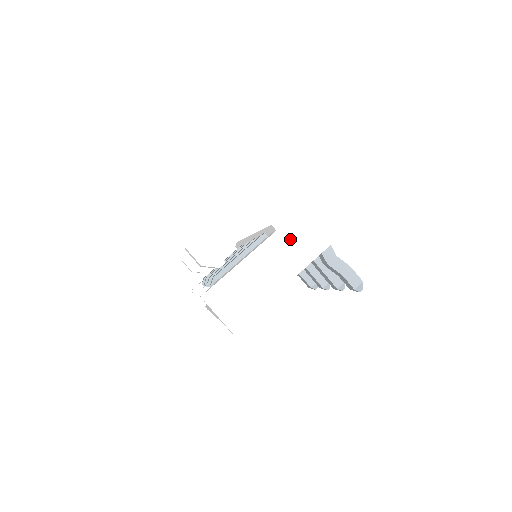
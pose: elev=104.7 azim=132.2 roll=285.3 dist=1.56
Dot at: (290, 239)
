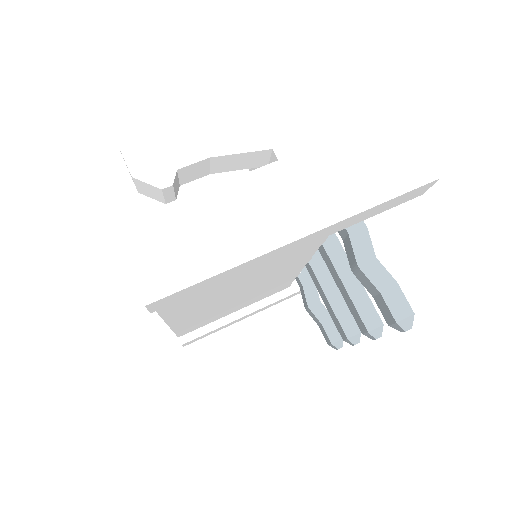
Dot at: (298, 180)
